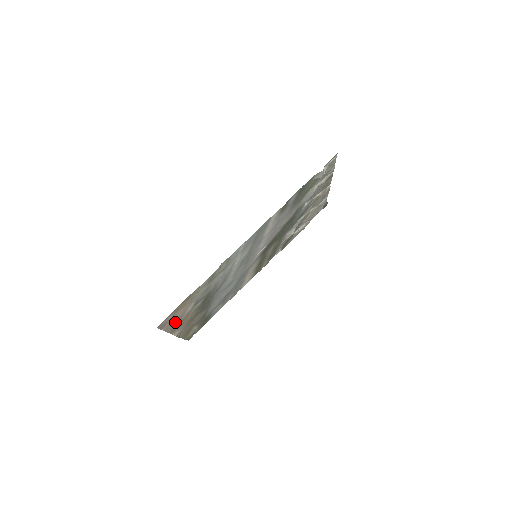
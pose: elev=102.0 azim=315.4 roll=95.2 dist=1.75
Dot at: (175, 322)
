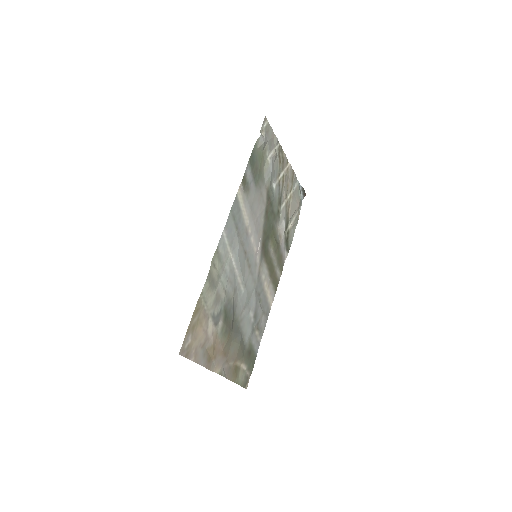
Dot at: (203, 350)
